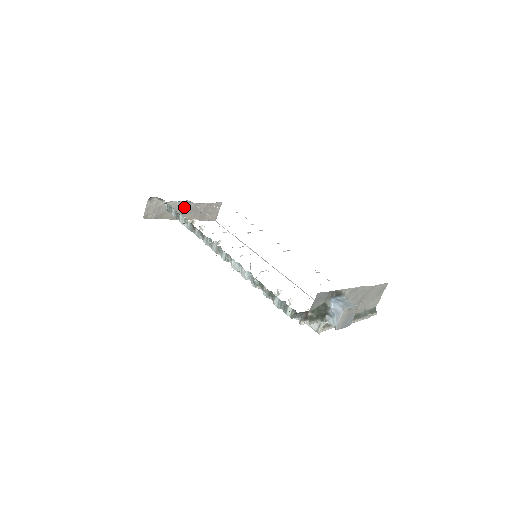
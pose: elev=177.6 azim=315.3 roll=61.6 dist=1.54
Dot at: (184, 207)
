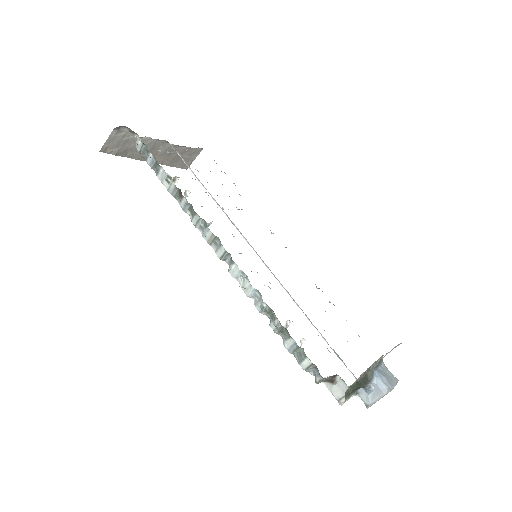
Dot at: (157, 146)
